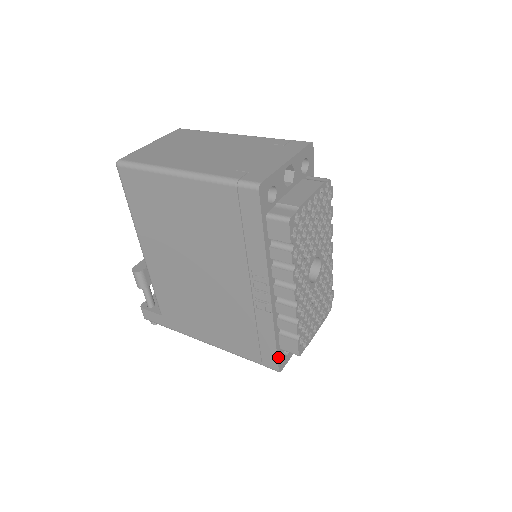
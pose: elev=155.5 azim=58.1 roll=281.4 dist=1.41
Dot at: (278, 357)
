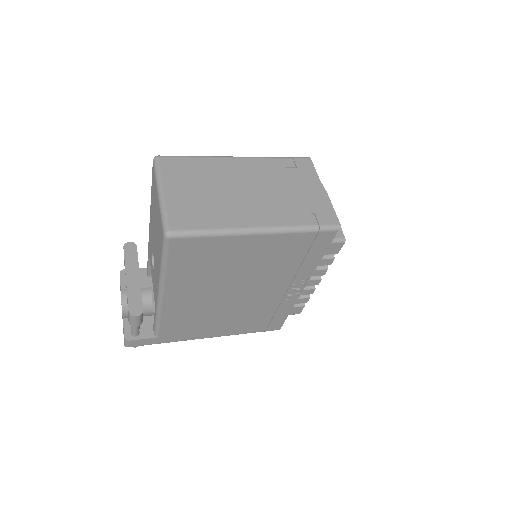
Dot at: (283, 322)
